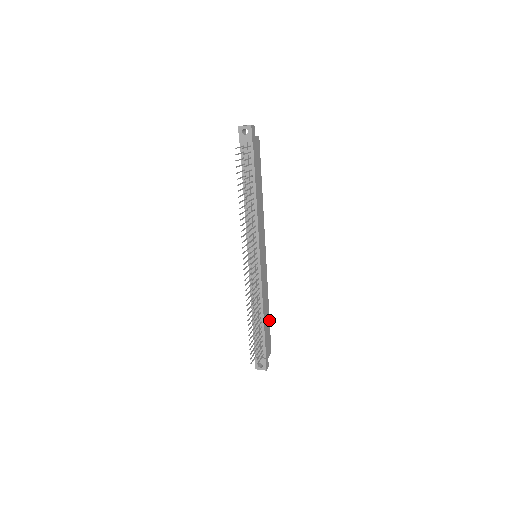
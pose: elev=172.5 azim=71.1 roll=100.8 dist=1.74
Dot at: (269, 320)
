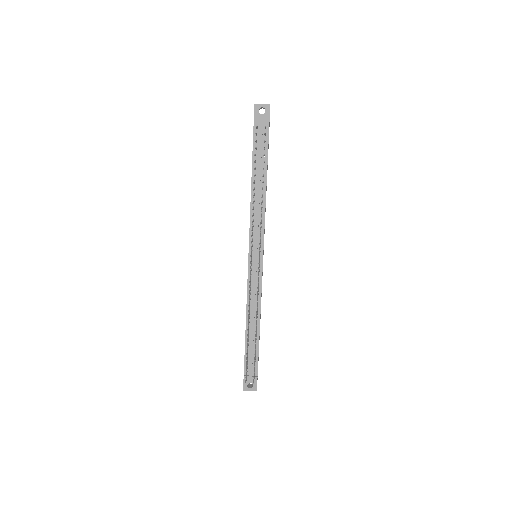
Dot at: occluded
